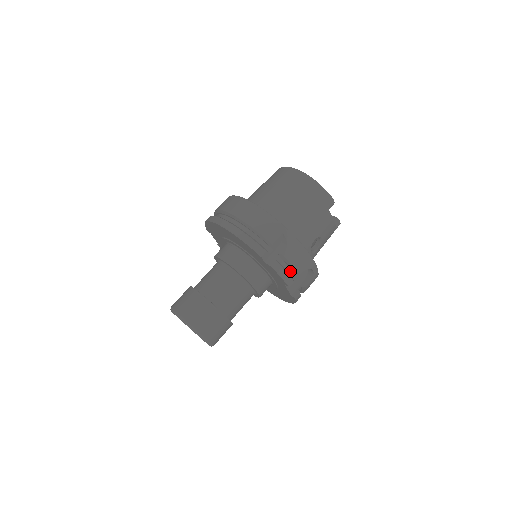
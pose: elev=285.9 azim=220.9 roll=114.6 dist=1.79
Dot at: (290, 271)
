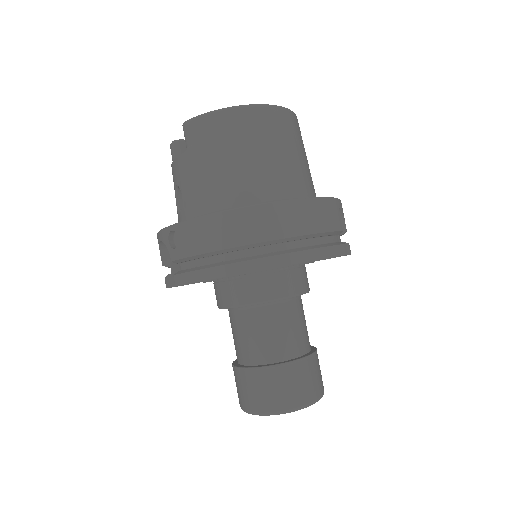
Dot at: occluded
